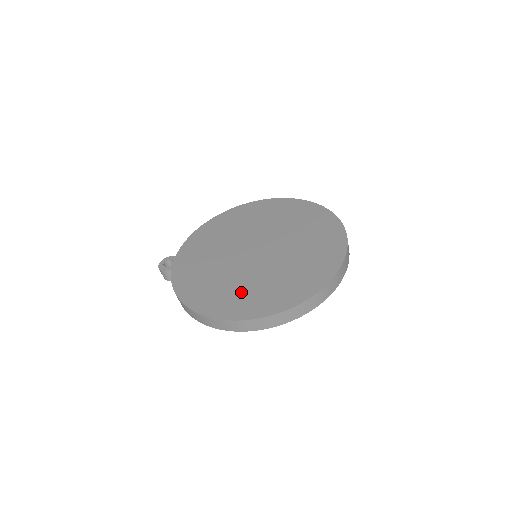
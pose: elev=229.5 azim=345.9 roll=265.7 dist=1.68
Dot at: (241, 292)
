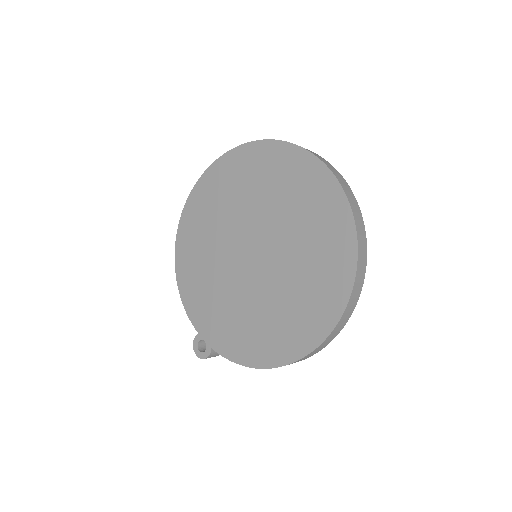
Dot at: (295, 307)
